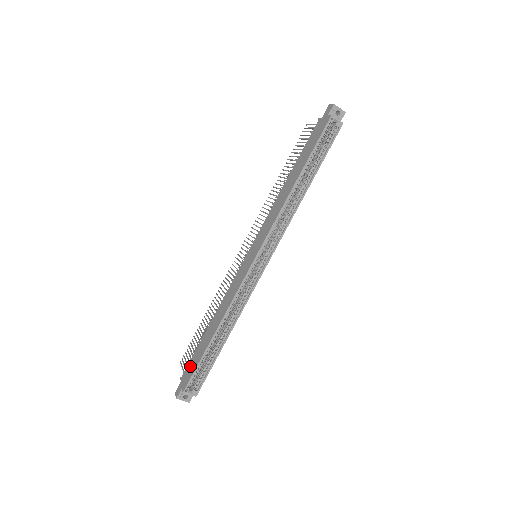
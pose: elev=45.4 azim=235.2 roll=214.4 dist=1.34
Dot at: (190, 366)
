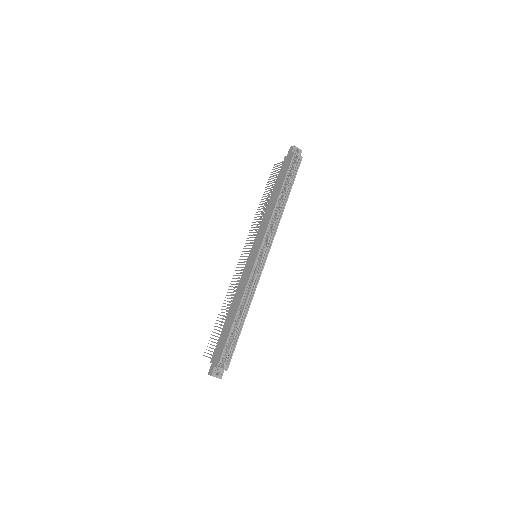
Dot at: (218, 348)
